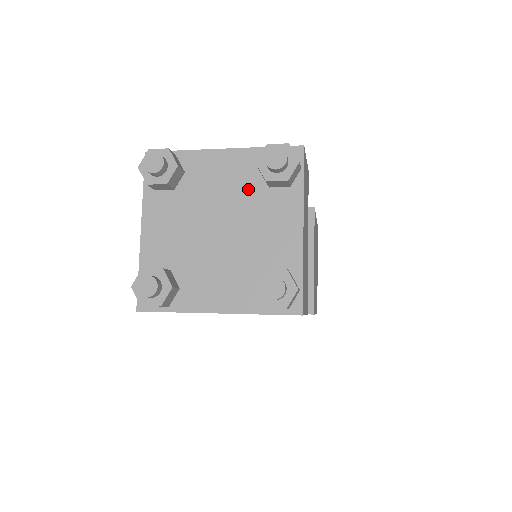
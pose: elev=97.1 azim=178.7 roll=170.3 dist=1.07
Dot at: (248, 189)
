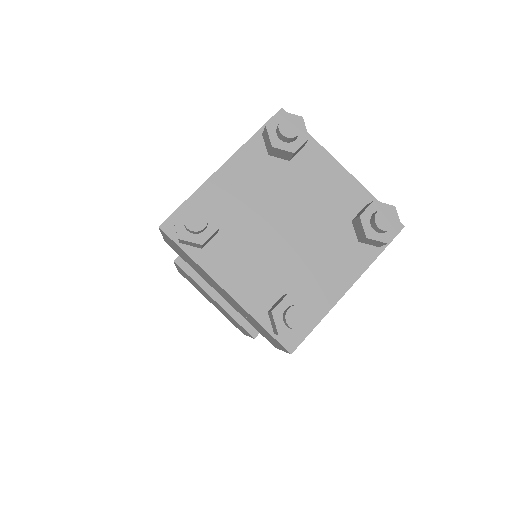
Dot at: (275, 177)
